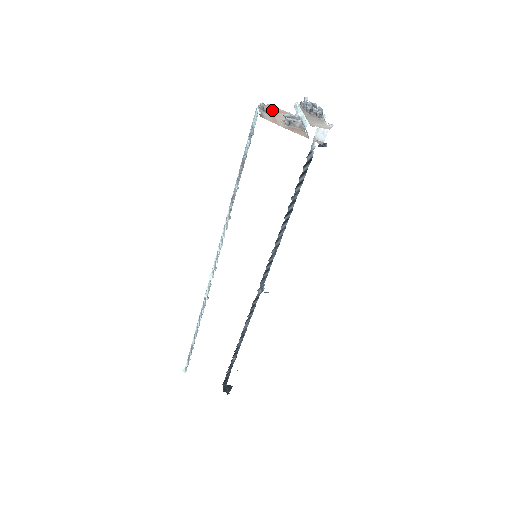
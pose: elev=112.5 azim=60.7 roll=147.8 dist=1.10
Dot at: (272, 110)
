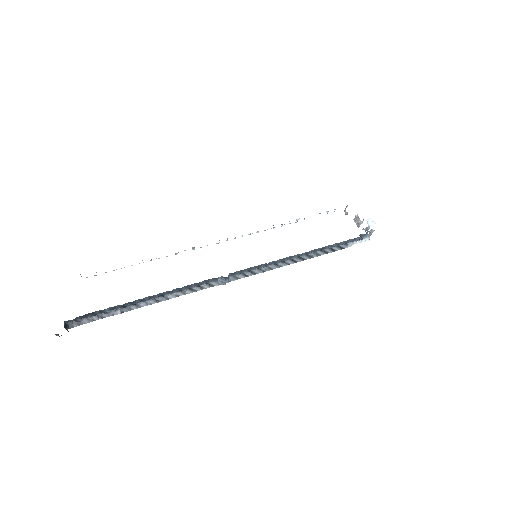
Dot at: occluded
